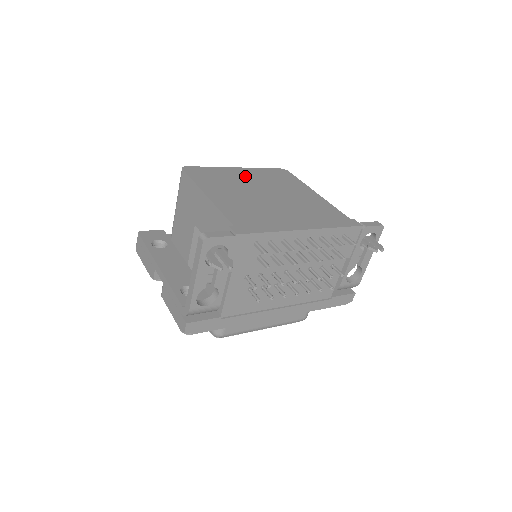
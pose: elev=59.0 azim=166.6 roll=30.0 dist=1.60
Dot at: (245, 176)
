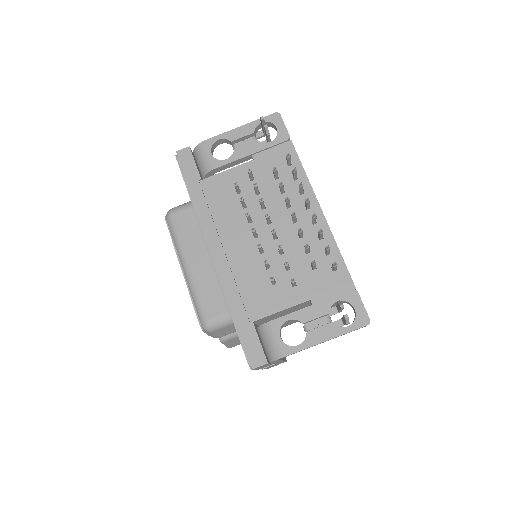
Dot at: occluded
